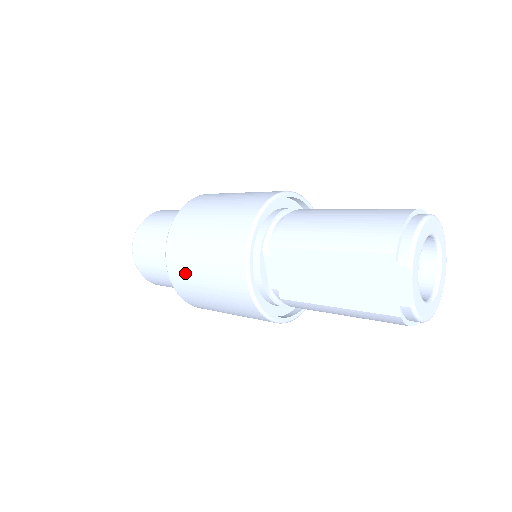
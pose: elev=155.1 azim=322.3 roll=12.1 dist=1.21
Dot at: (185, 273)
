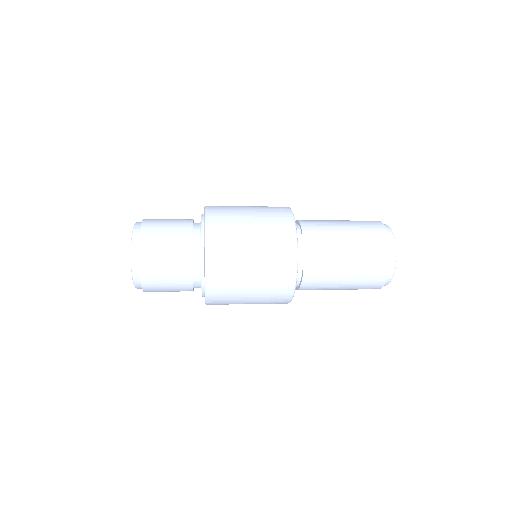
Dot at: (229, 245)
